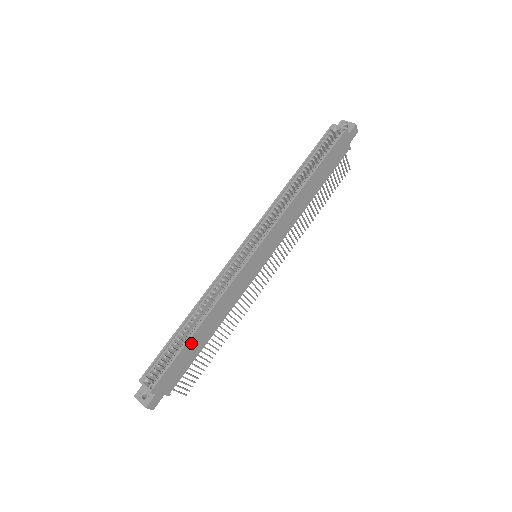
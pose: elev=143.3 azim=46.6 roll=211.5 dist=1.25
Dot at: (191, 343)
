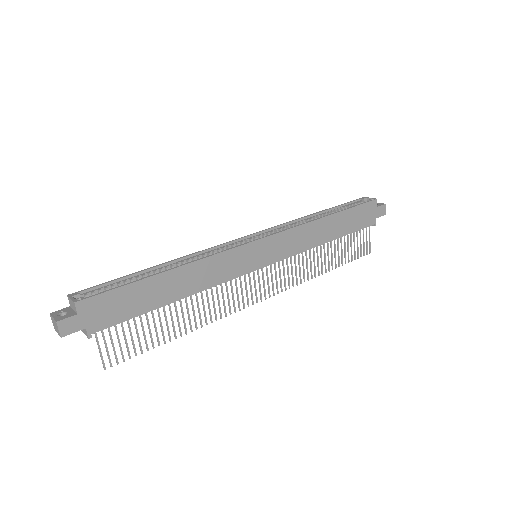
Dot at: (150, 284)
